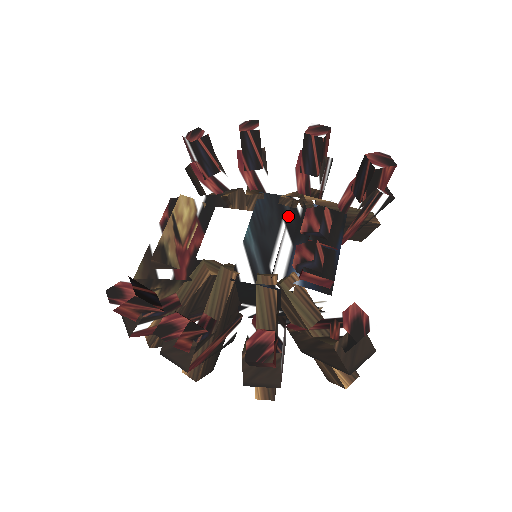
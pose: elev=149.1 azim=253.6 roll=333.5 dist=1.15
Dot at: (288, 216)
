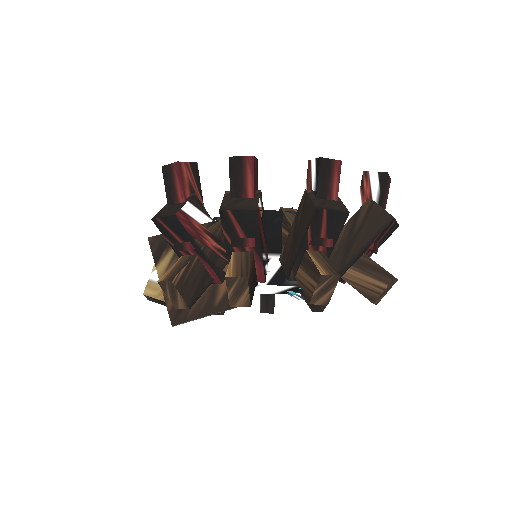
Dot at: occluded
